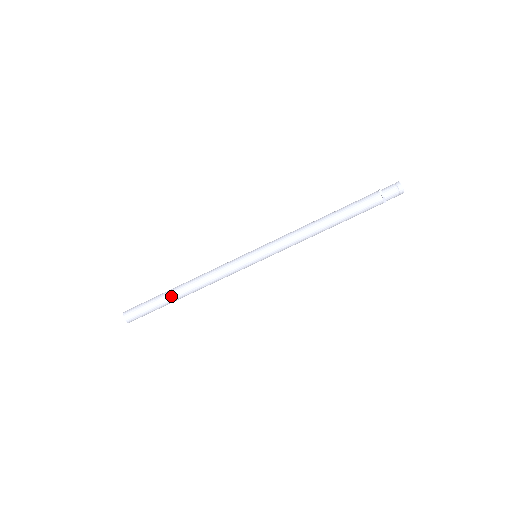
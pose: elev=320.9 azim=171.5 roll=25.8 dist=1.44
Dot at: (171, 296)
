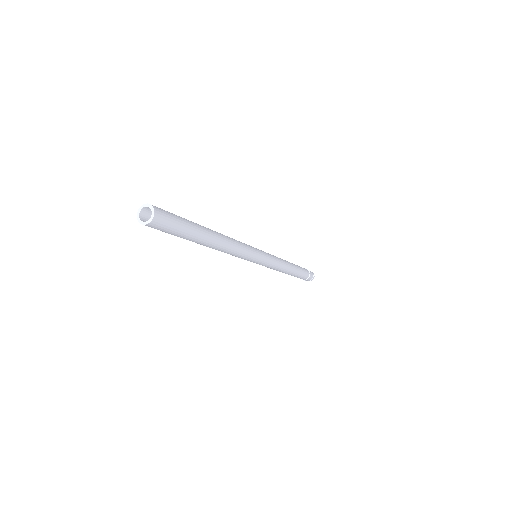
Dot at: (204, 227)
